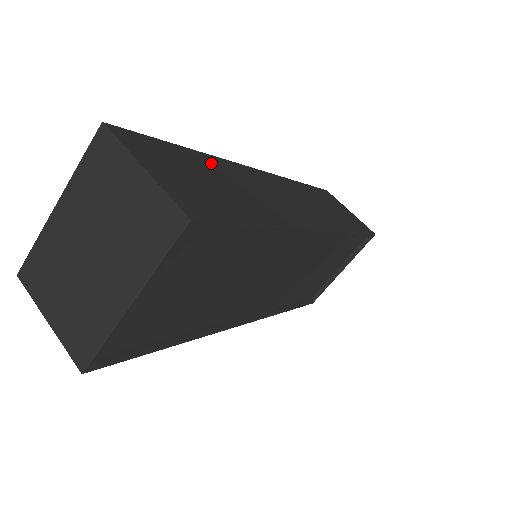
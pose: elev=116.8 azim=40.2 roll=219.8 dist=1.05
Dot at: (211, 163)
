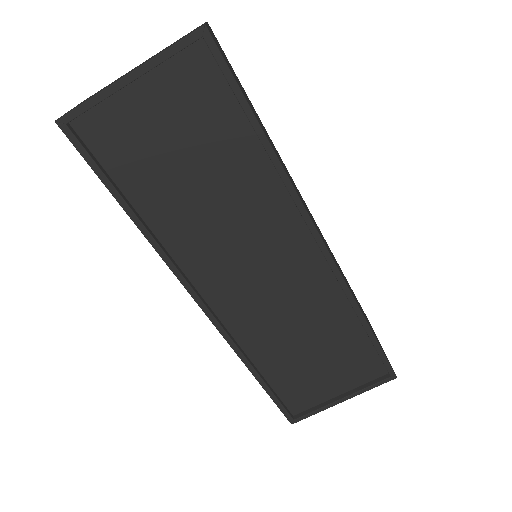
Dot at: occluded
